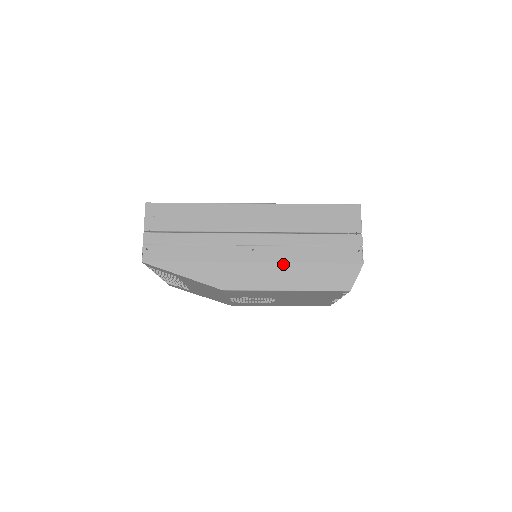
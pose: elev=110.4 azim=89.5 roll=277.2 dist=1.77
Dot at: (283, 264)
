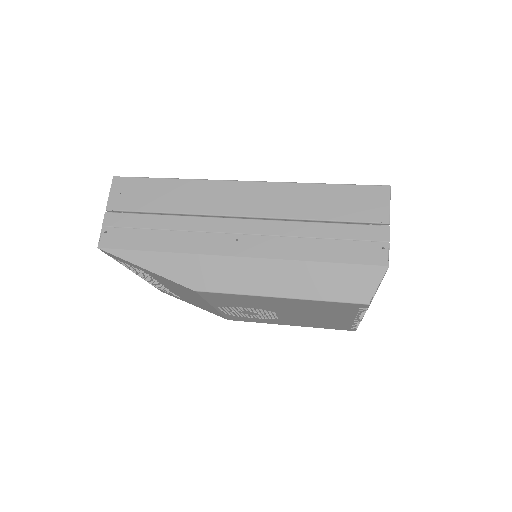
Dot at: (275, 260)
